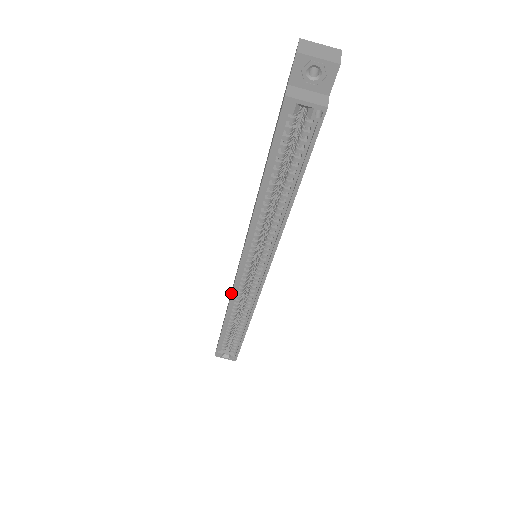
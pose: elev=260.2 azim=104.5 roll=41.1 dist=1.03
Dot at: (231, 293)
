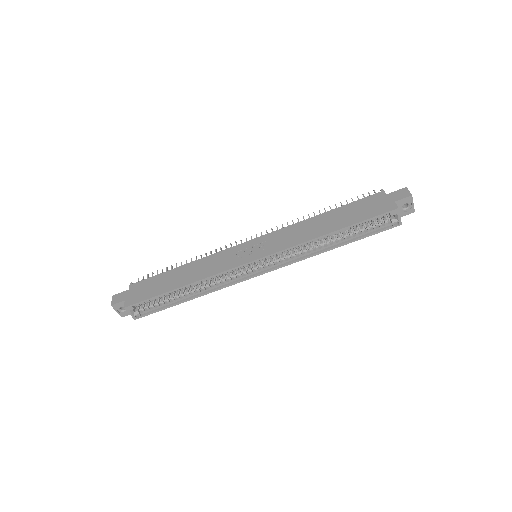
Dot at: (220, 270)
